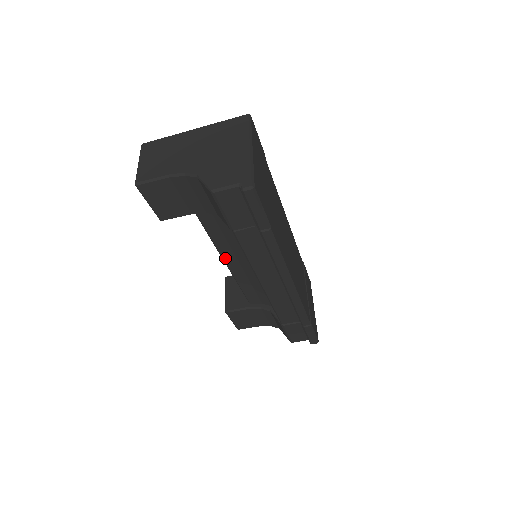
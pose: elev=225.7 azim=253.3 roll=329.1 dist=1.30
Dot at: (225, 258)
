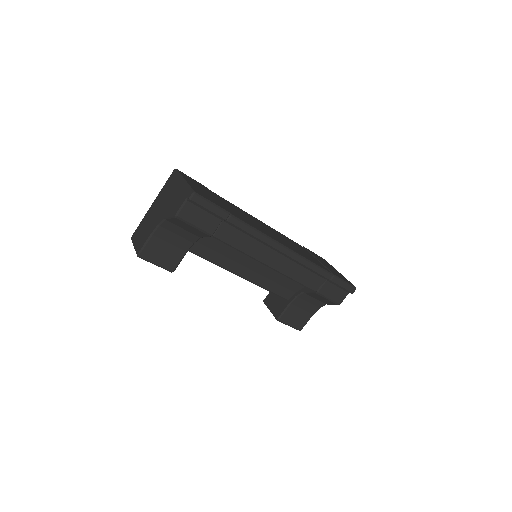
Dot at: (237, 273)
